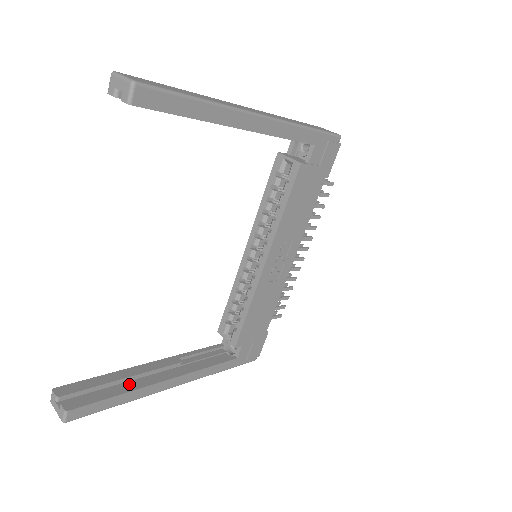
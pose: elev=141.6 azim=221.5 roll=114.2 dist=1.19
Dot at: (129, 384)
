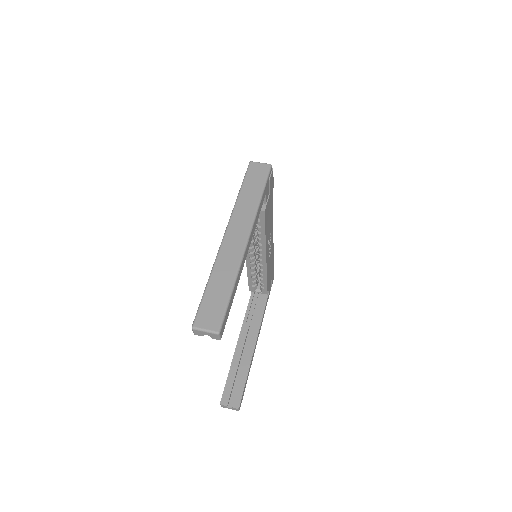
Dot at: (244, 367)
